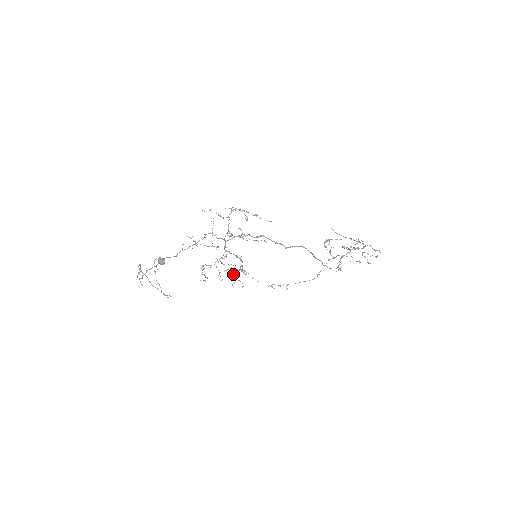
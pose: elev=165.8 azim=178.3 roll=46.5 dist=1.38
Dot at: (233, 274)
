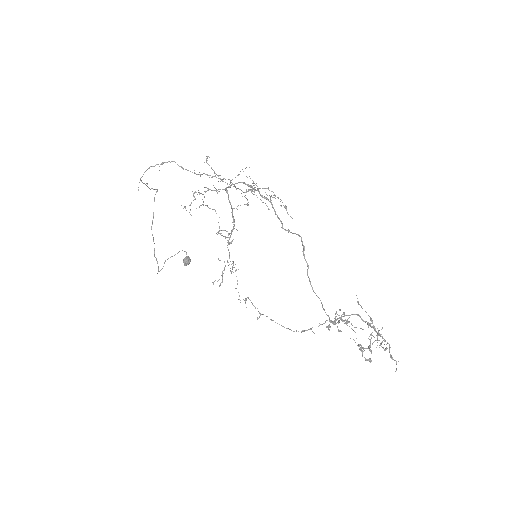
Dot at: occluded
